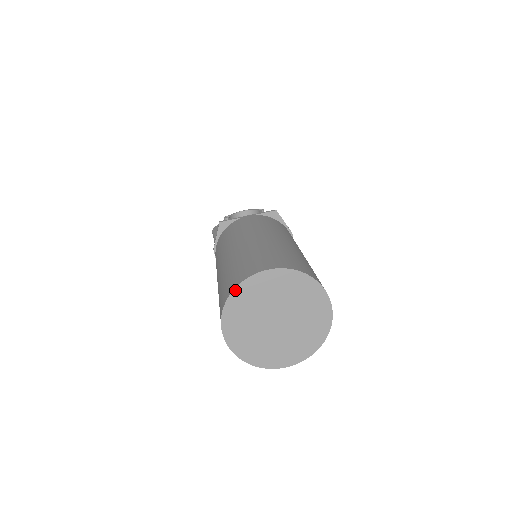
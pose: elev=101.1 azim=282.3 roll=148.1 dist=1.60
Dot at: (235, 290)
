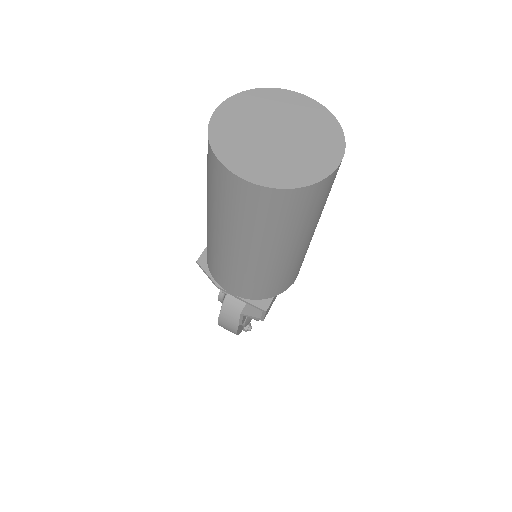
Dot at: (210, 140)
